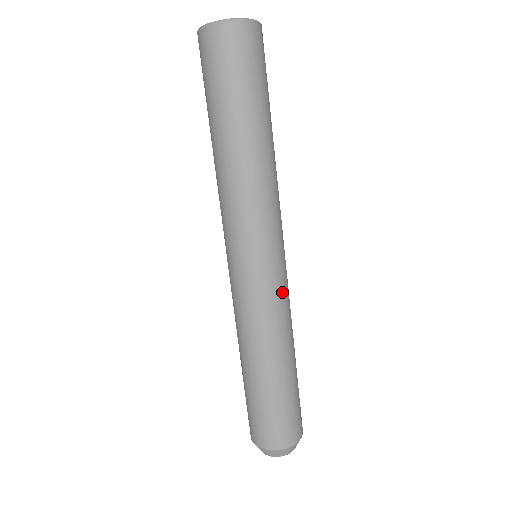
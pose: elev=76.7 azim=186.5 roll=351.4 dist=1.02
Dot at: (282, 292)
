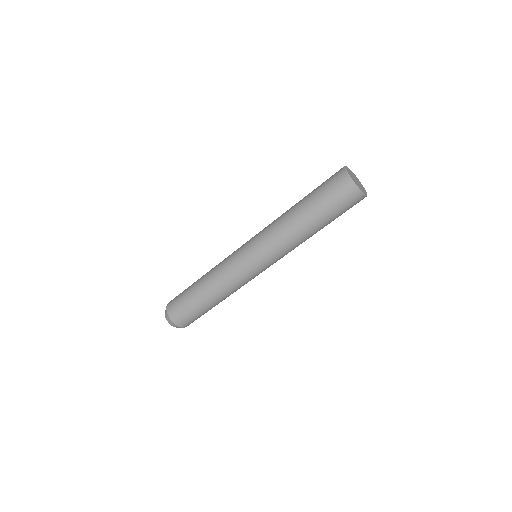
Dot at: occluded
